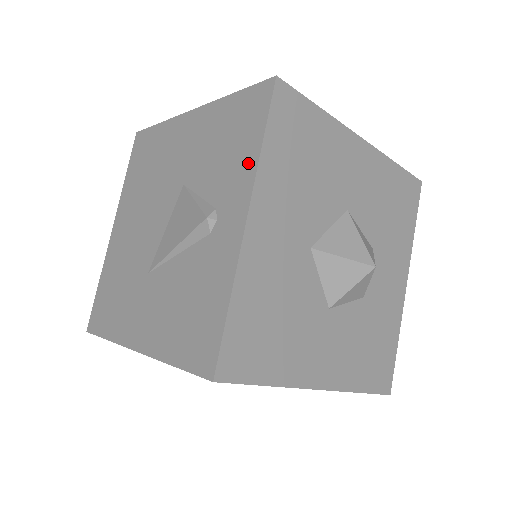
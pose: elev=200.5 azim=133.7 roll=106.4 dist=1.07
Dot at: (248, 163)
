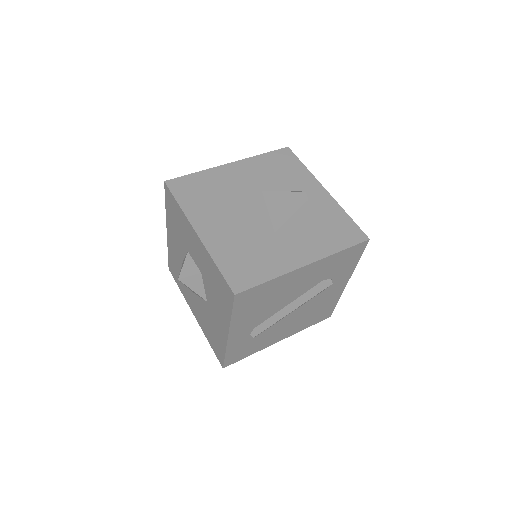
Dot at: (304, 173)
